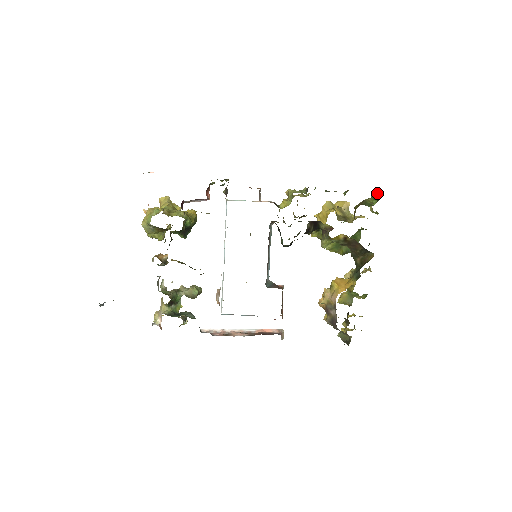
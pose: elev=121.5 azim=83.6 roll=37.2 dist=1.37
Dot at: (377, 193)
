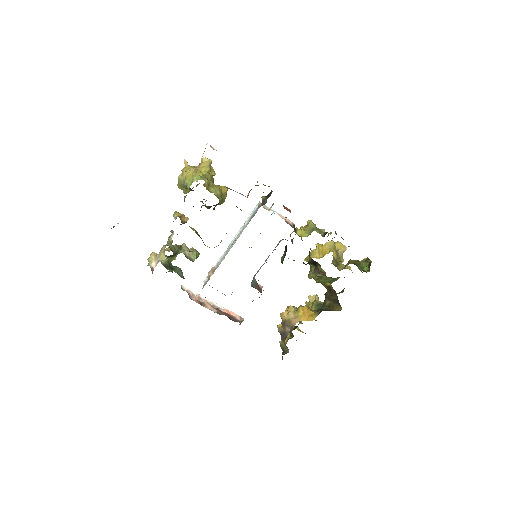
Dot at: occluded
